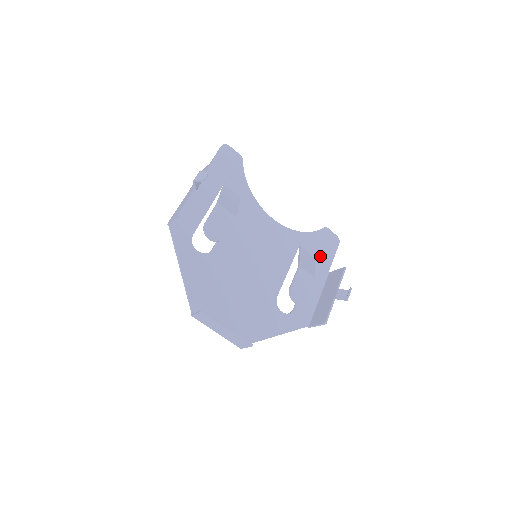
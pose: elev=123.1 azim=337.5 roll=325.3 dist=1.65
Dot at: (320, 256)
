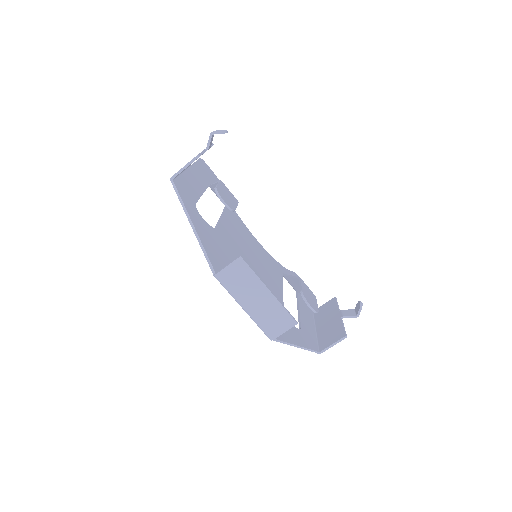
Dot at: occluded
